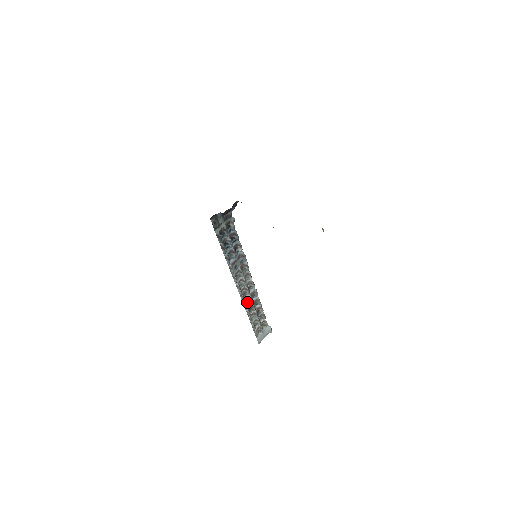
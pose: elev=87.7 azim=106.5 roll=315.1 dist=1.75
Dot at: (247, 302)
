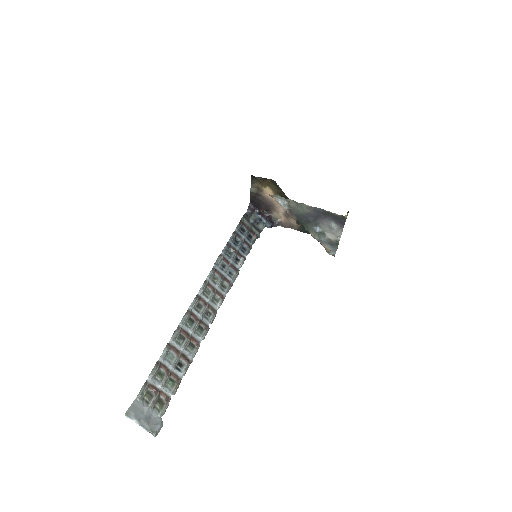
Dot at: (190, 321)
